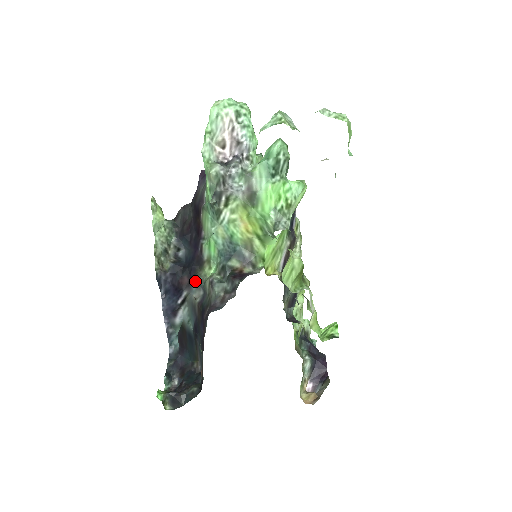
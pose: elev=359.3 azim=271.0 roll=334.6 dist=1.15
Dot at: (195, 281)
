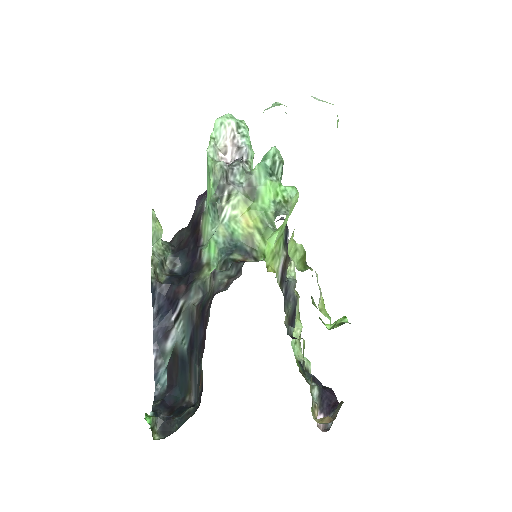
Dot at: (194, 285)
